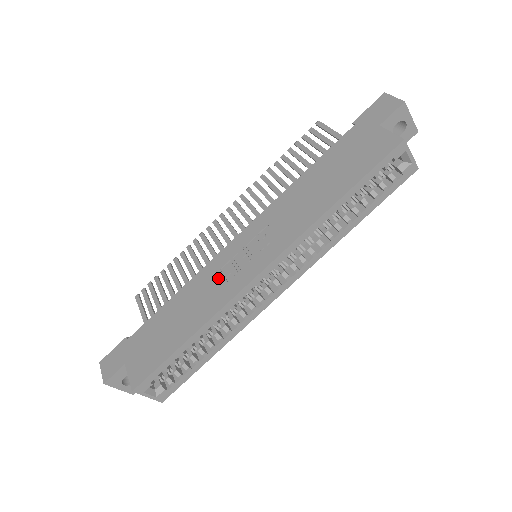
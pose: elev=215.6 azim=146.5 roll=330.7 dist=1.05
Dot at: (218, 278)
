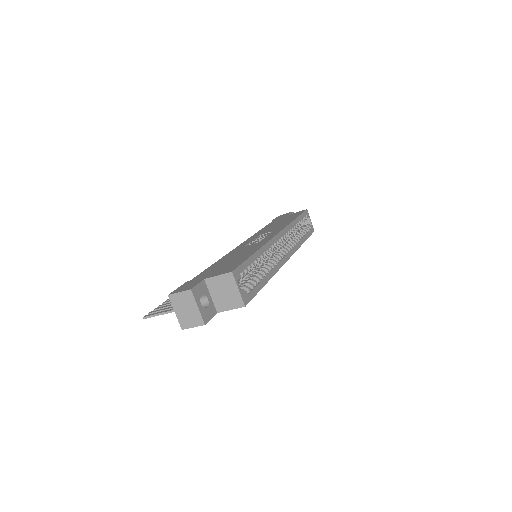
Dot at: (248, 246)
